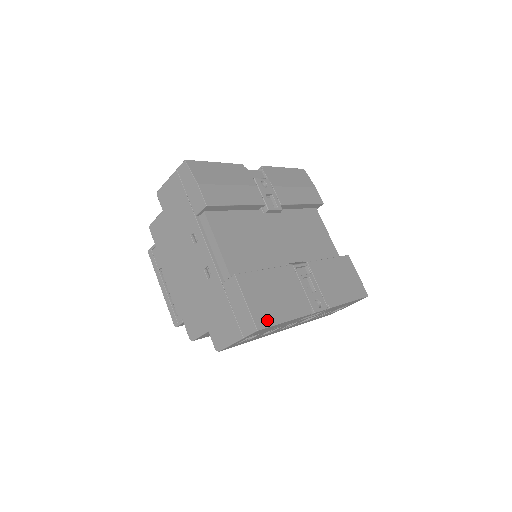
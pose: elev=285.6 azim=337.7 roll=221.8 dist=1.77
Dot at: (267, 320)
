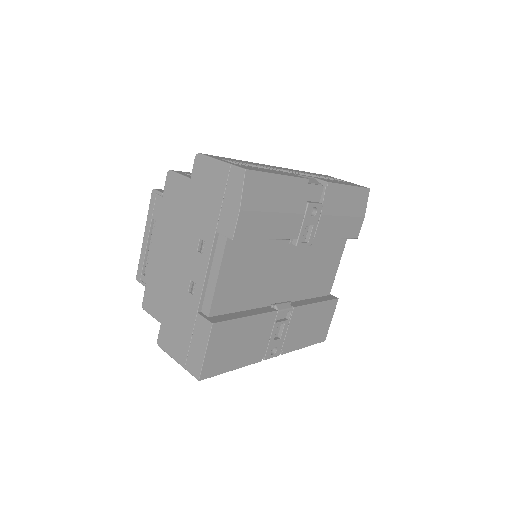
Dot at: (215, 370)
